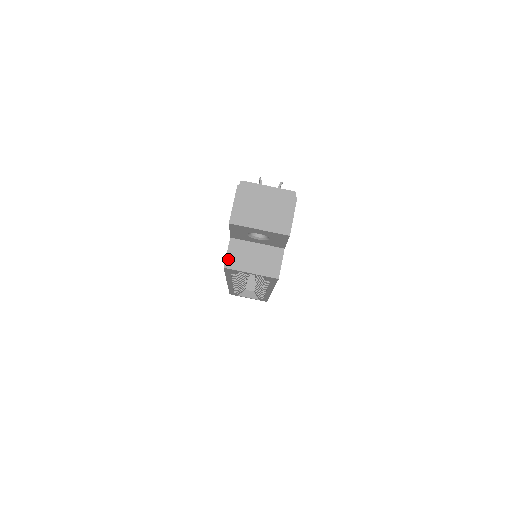
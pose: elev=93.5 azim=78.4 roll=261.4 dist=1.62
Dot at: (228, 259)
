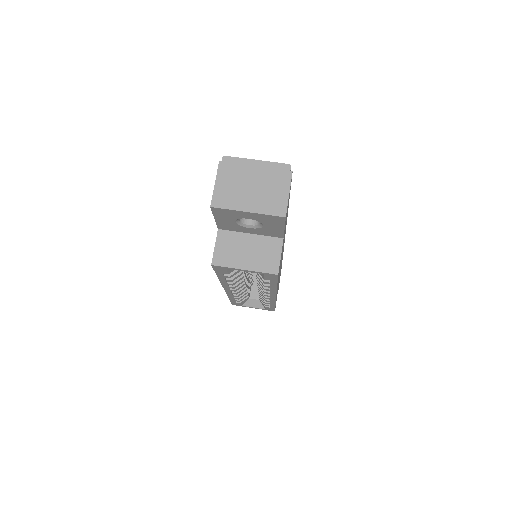
Dot at: (216, 254)
